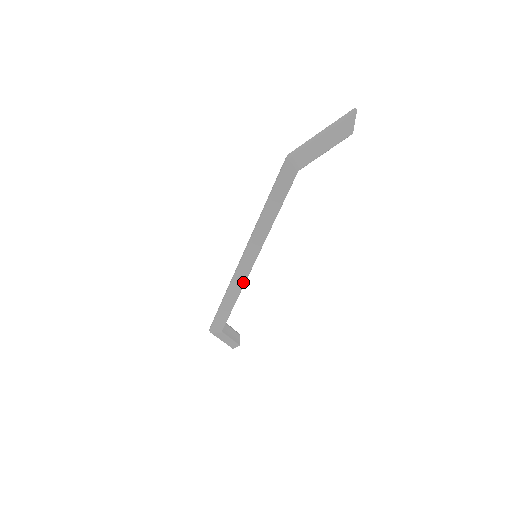
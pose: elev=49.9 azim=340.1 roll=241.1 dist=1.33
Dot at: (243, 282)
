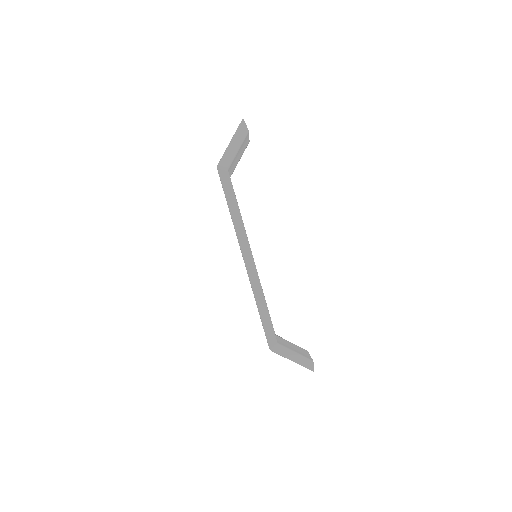
Dot at: (258, 281)
